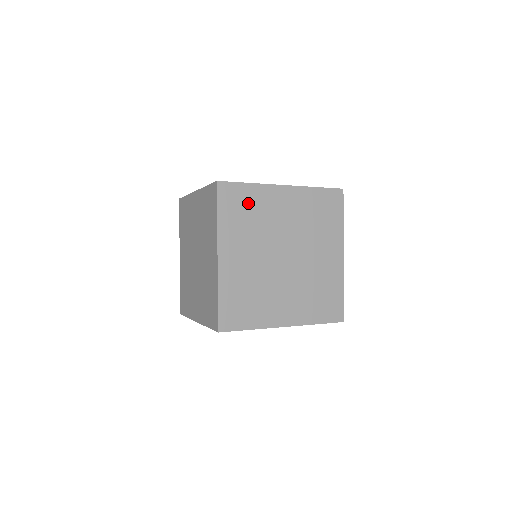
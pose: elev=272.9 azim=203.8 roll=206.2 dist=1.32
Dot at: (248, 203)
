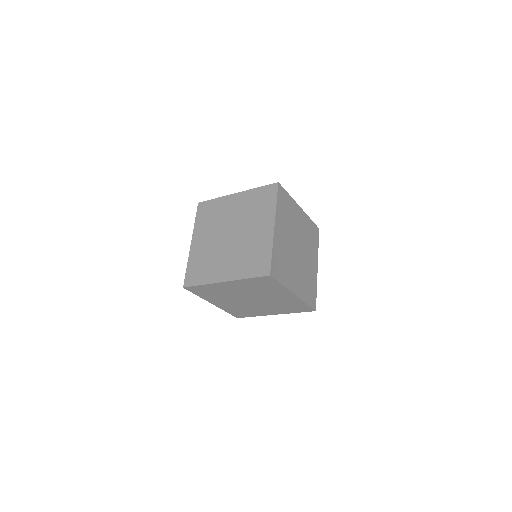
Dot at: (279, 259)
